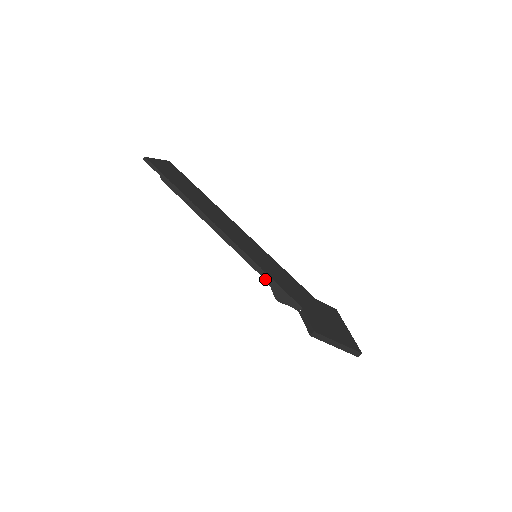
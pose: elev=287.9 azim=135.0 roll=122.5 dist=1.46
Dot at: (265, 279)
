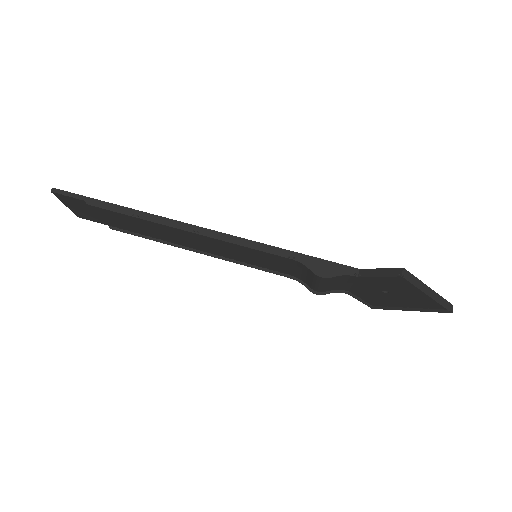
Dot at: (291, 258)
